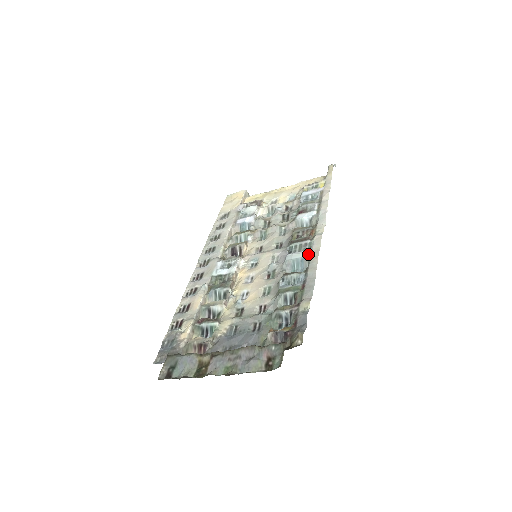
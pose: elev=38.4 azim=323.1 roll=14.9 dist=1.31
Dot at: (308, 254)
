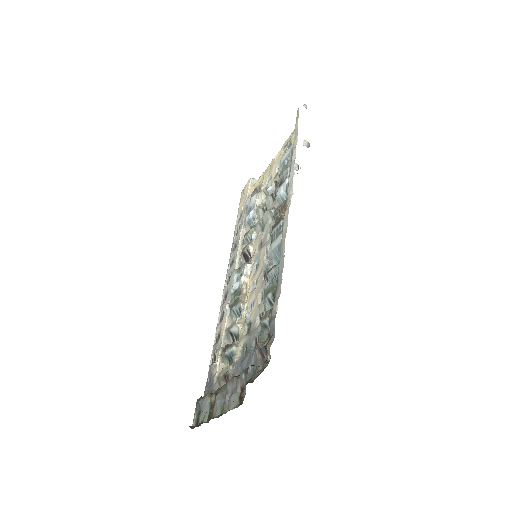
Dot at: (281, 239)
